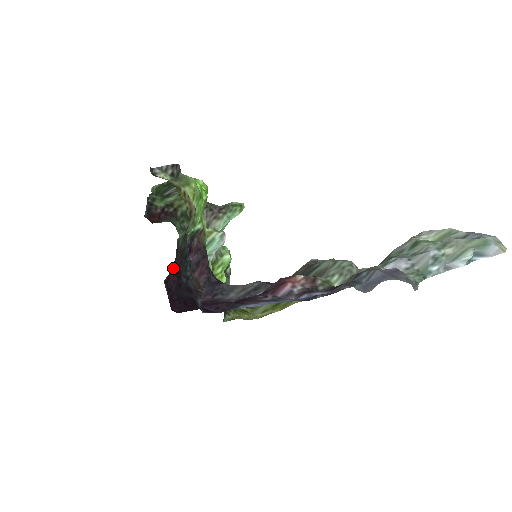
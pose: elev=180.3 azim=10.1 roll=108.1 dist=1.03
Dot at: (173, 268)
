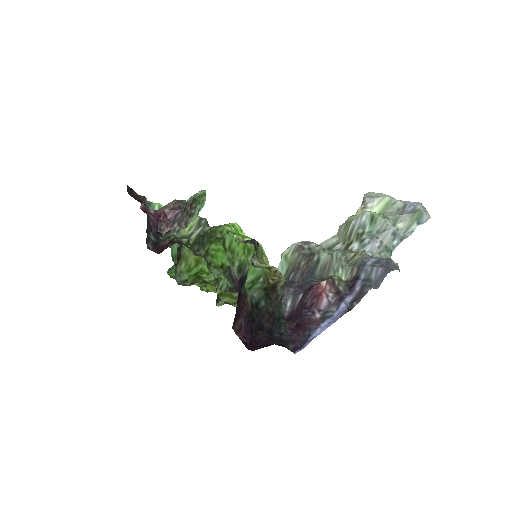
Dot at: (263, 328)
